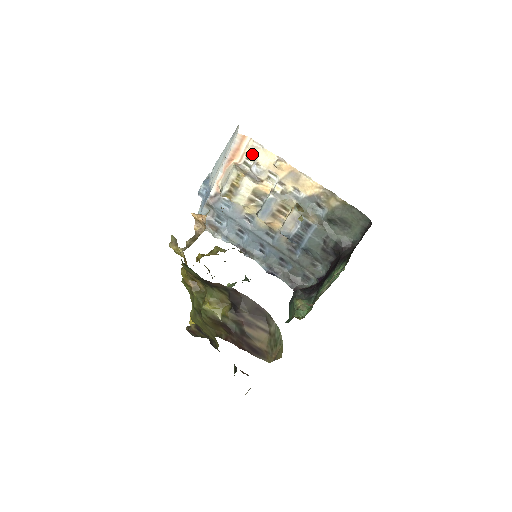
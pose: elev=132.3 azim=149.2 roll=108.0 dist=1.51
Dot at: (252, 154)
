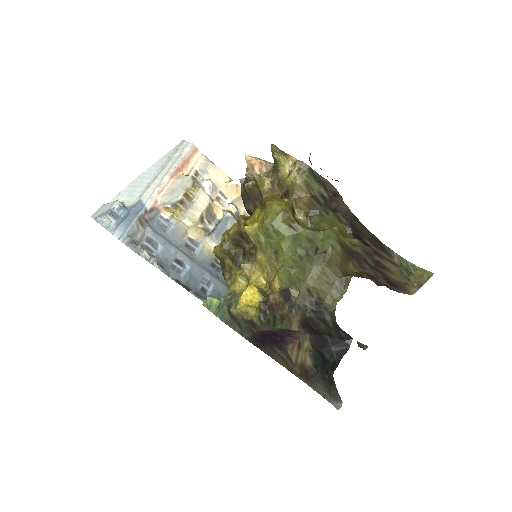
Dot at: (203, 169)
